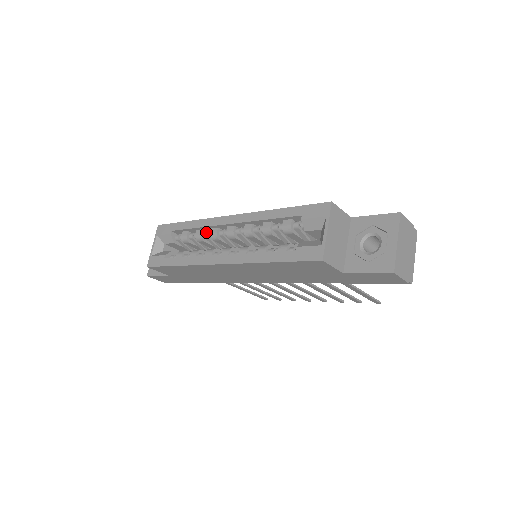
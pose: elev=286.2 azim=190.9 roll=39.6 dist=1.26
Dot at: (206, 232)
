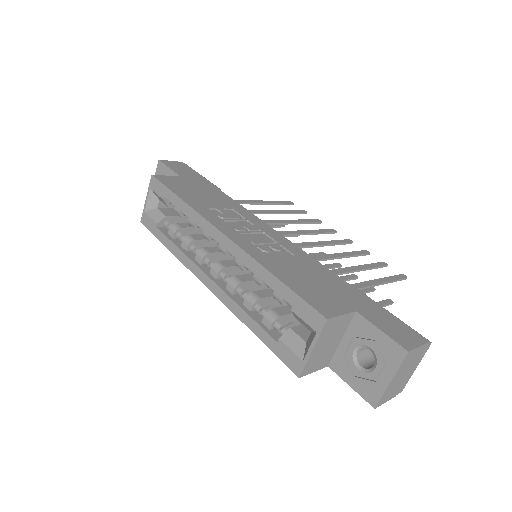
Dot at: occluded
